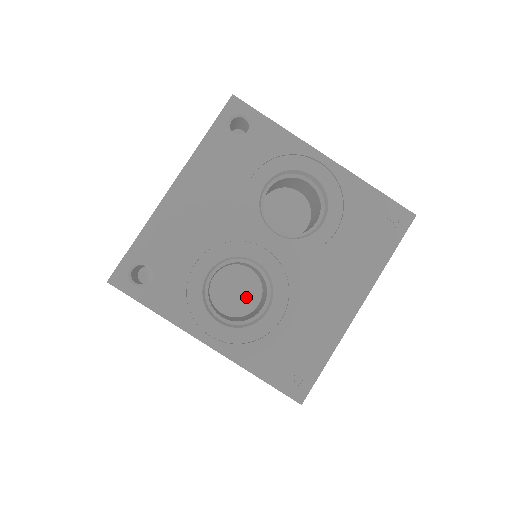
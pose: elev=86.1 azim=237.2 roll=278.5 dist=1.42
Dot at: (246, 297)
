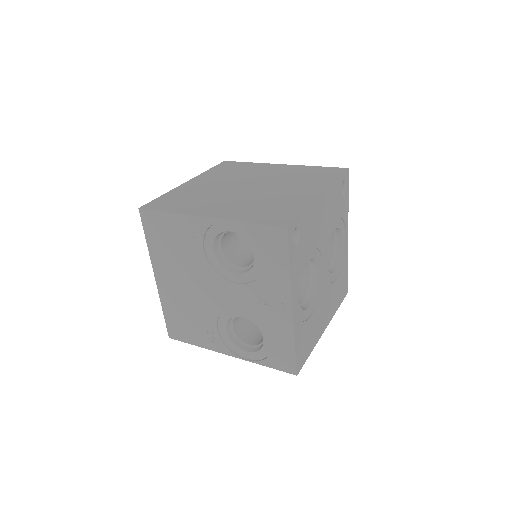
Dot at: occluded
